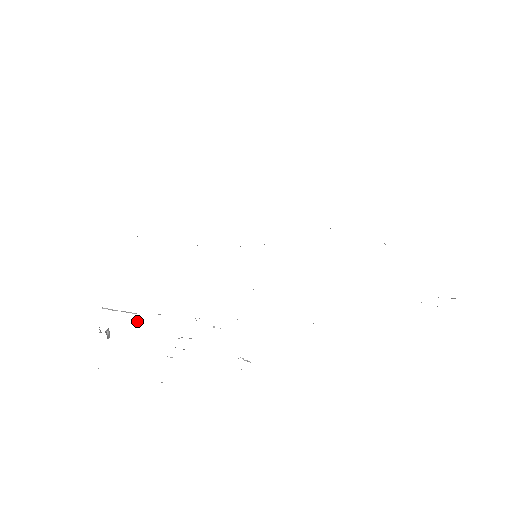
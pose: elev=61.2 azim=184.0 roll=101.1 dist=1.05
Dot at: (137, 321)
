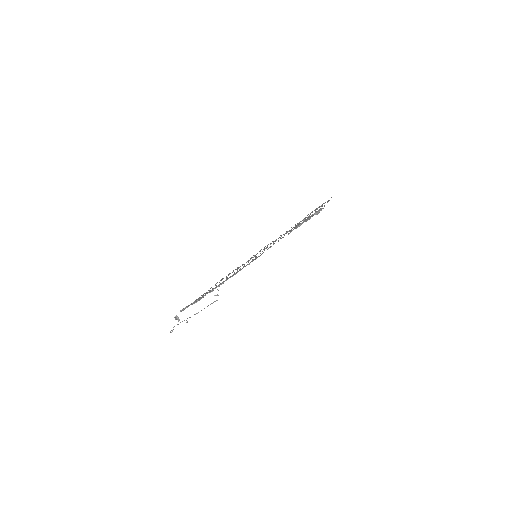
Dot at: (187, 307)
